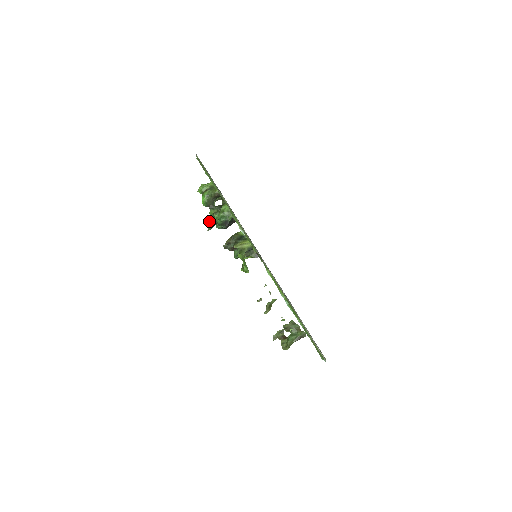
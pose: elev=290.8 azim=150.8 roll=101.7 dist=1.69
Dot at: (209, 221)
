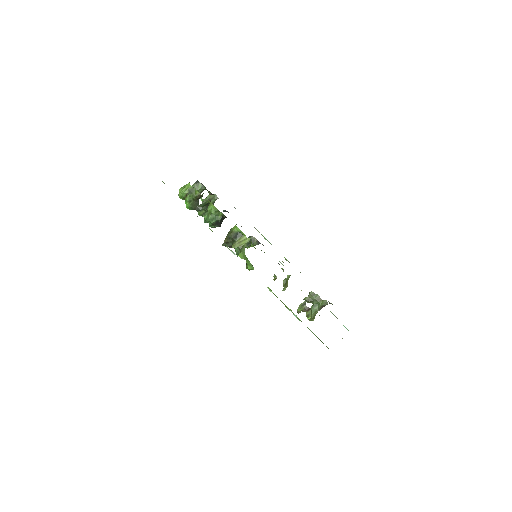
Dot at: occluded
